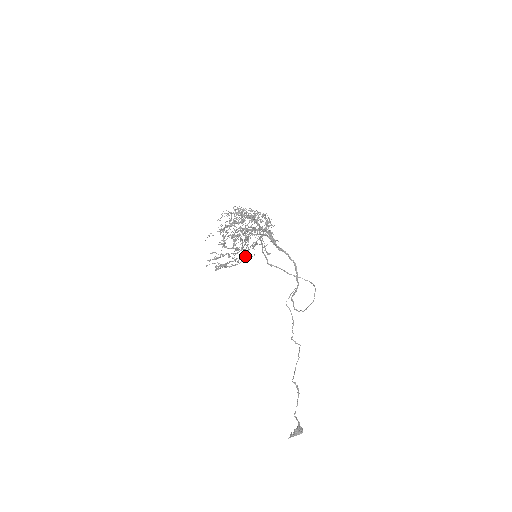
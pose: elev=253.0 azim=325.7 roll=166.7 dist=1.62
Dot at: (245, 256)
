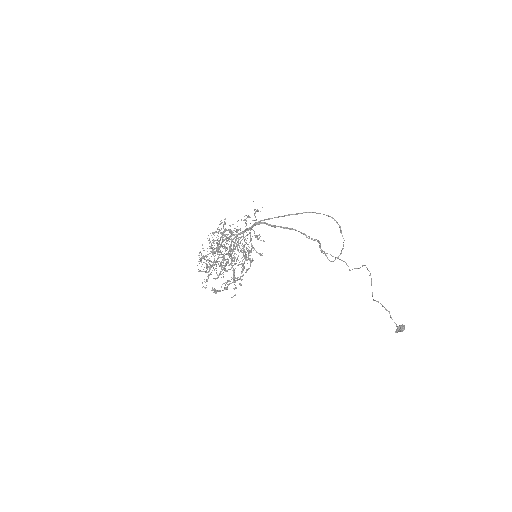
Dot at: occluded
